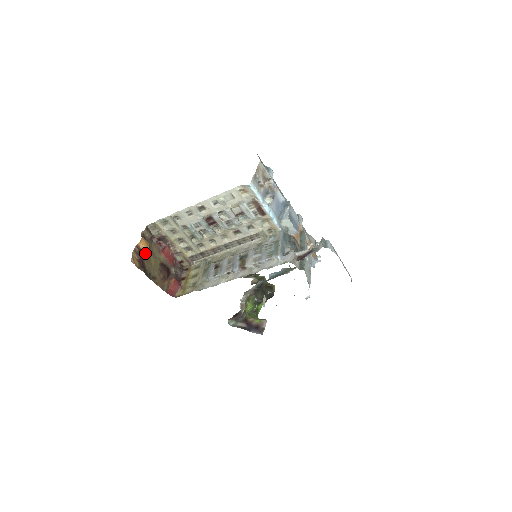
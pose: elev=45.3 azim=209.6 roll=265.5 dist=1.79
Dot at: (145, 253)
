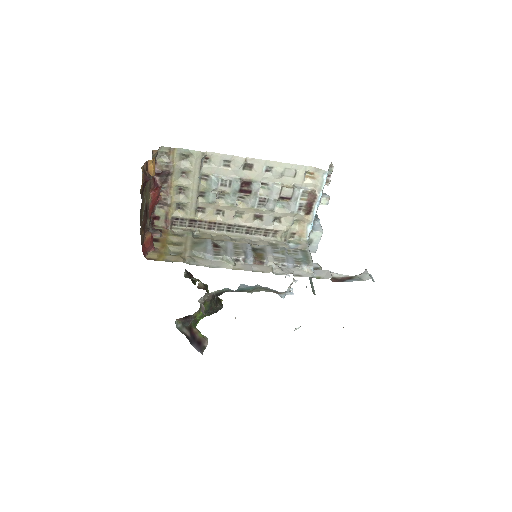
Dot at: occluded
